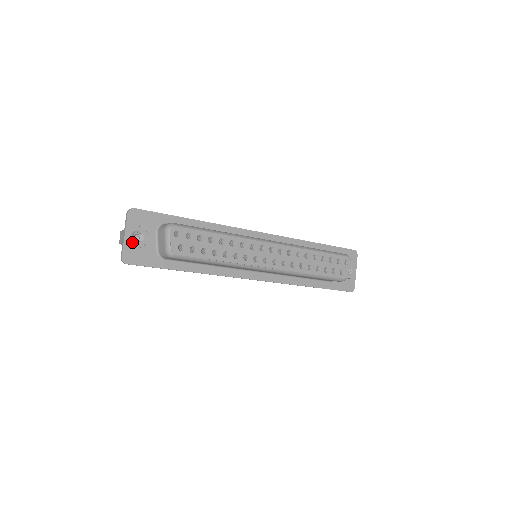
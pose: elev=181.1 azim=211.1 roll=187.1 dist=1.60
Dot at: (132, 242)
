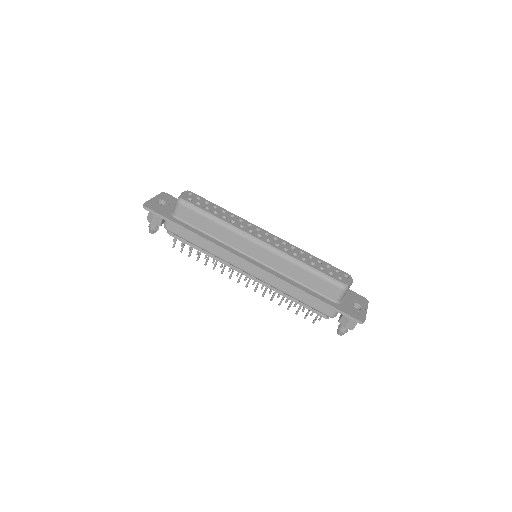
Dot at: (156, 202)
